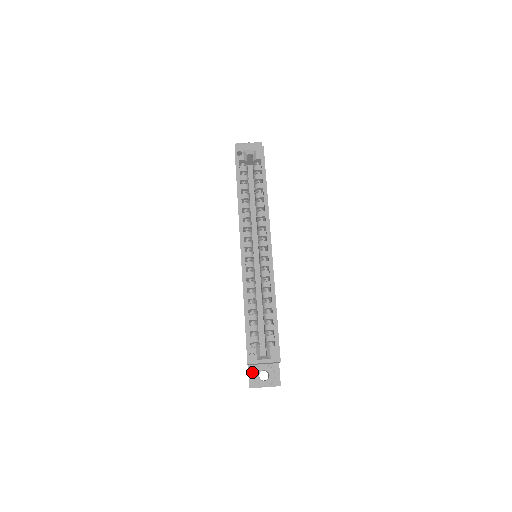
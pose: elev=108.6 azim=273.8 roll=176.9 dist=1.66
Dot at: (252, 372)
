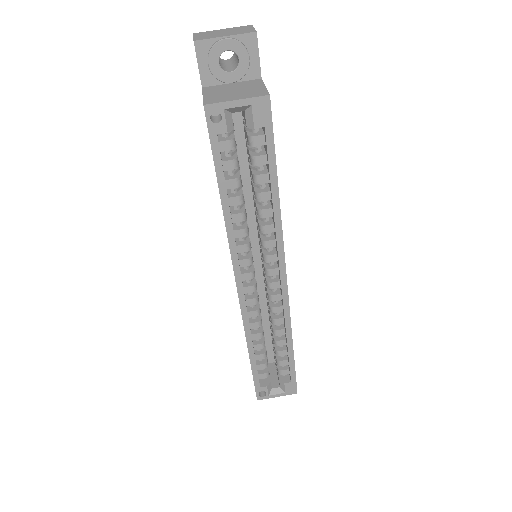
Dot at: occluded
